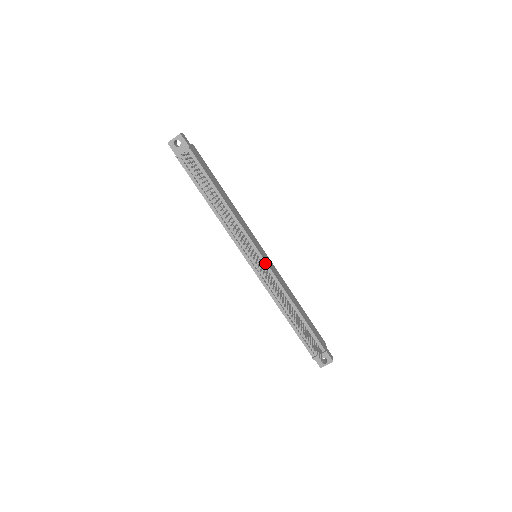
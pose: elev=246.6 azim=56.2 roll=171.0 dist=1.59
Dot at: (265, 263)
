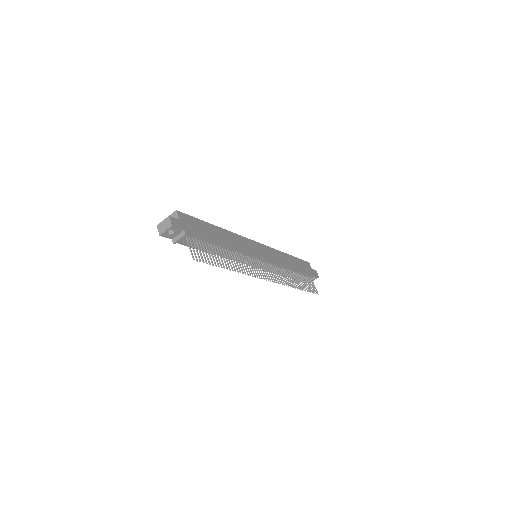
Dot at: (267, 262)
